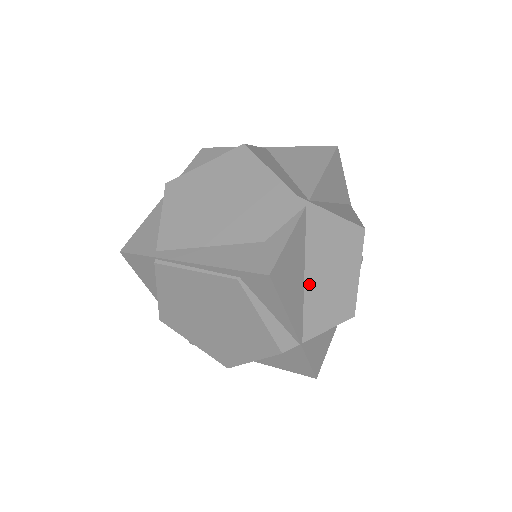
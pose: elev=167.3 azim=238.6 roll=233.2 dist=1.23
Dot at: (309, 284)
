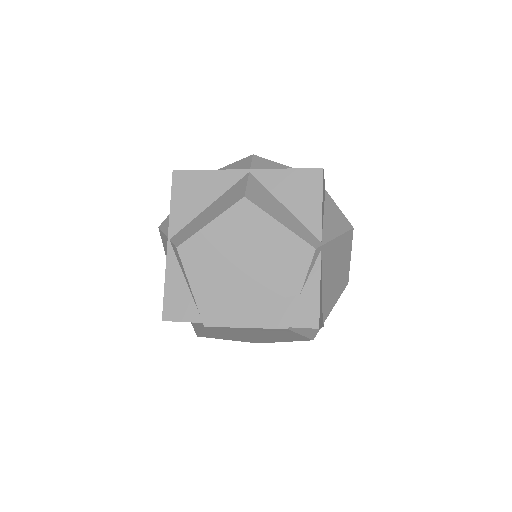
Dot at: (325, 291)
